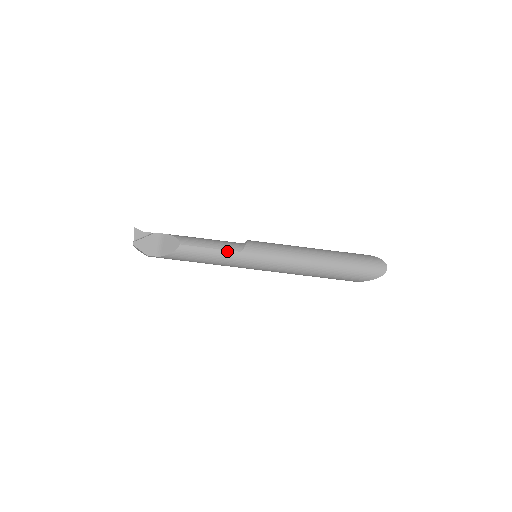
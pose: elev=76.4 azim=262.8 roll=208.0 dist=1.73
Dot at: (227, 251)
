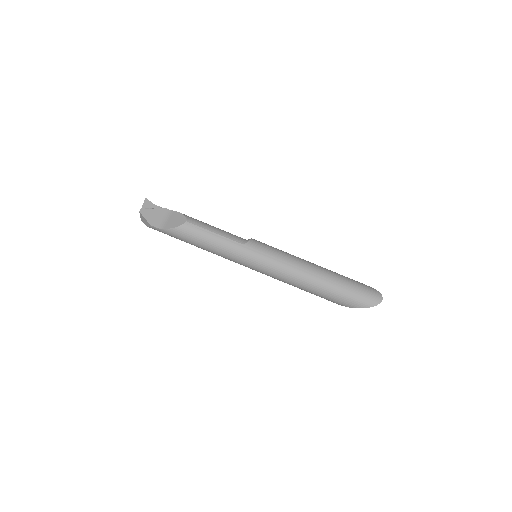
Dot at: (230, 240)
